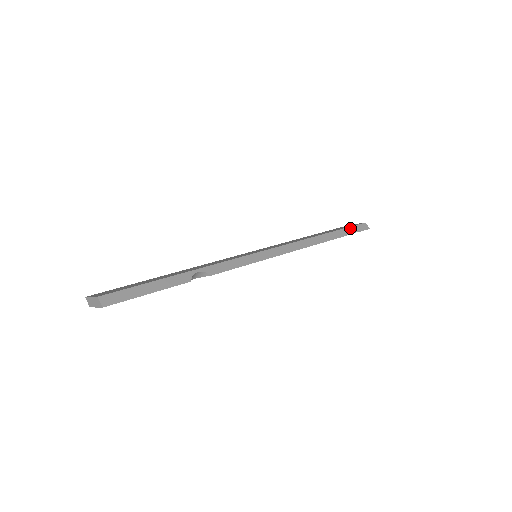
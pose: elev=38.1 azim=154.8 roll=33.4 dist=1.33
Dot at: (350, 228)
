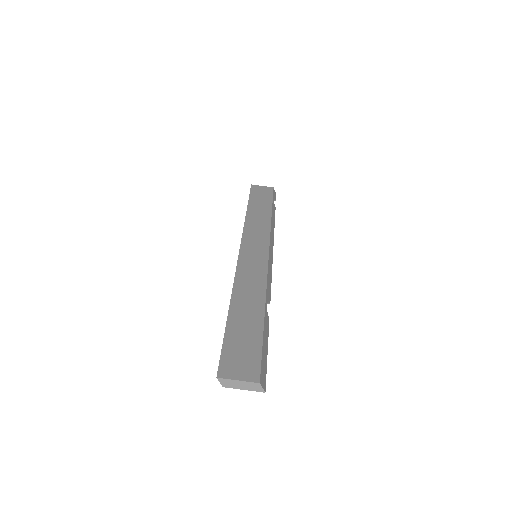
Dot at: (273, 199)
